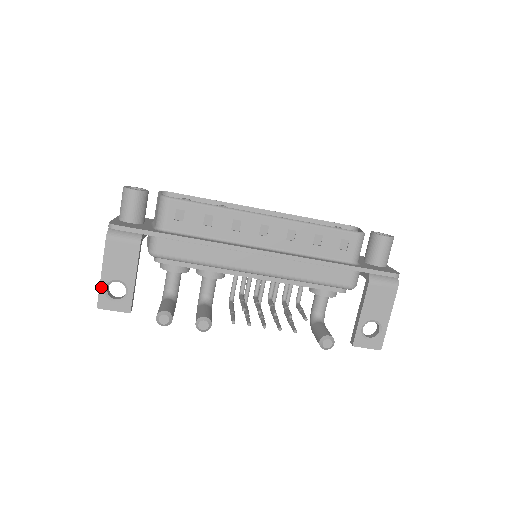
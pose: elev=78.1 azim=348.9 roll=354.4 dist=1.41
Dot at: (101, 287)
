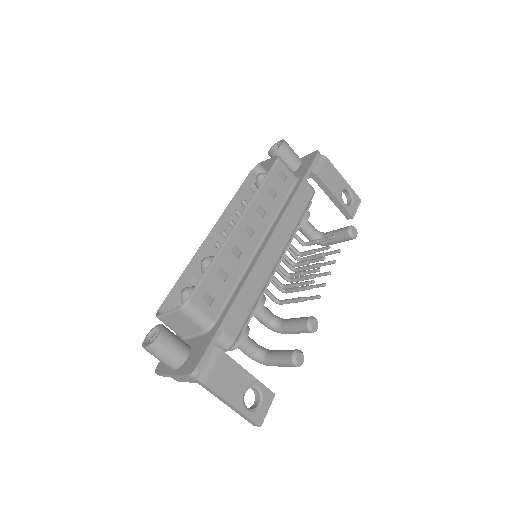
Dot at: (244, 413)
